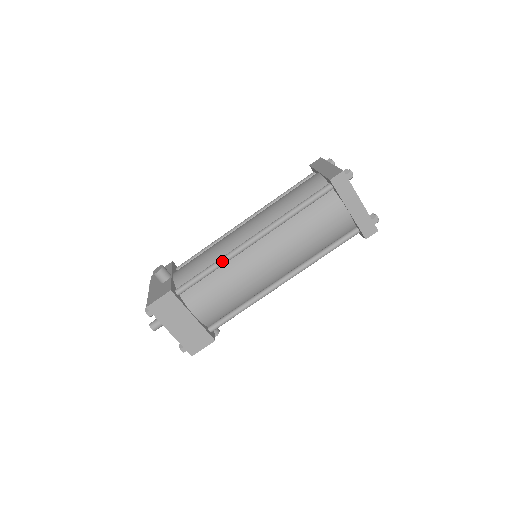
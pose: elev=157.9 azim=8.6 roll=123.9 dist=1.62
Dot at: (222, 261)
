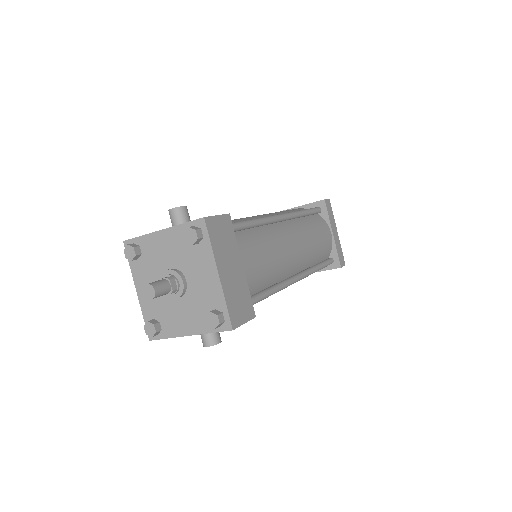
Dot at: (263, 219)
